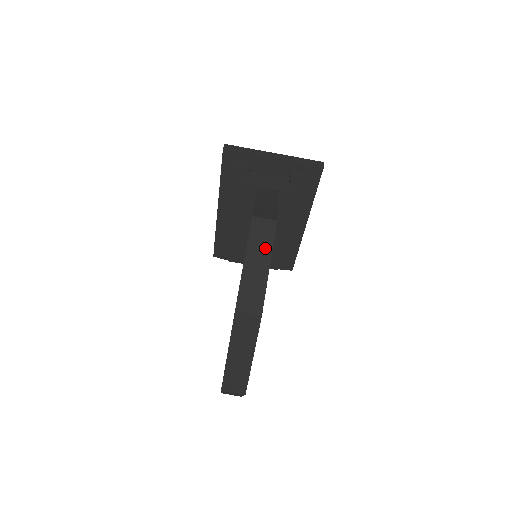
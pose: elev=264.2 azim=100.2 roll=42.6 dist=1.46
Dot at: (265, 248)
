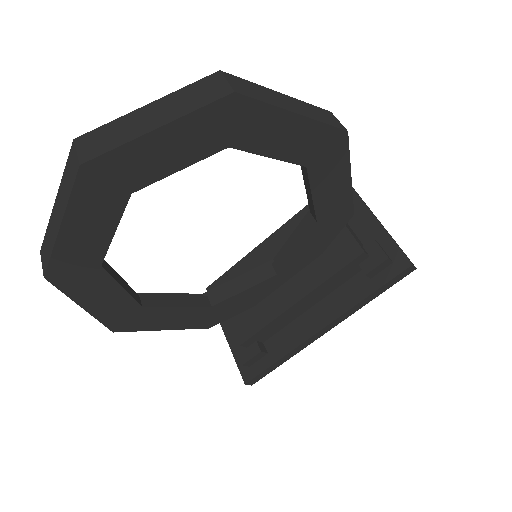
Dot at: (312, 114)
